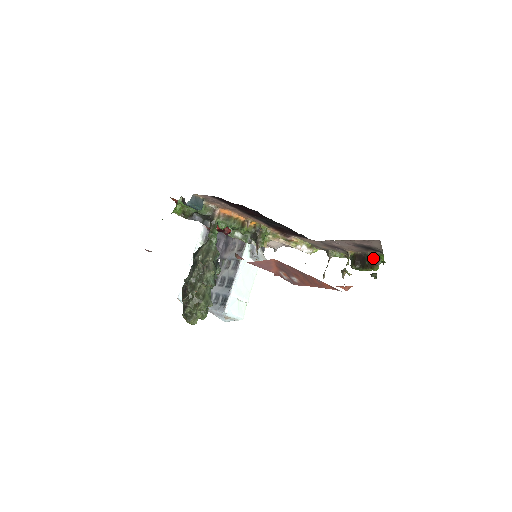
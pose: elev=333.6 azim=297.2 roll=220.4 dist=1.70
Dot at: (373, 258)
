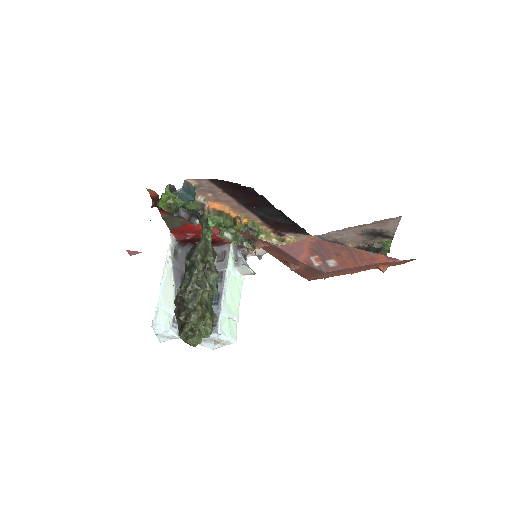
Dot at: (379, 247)
